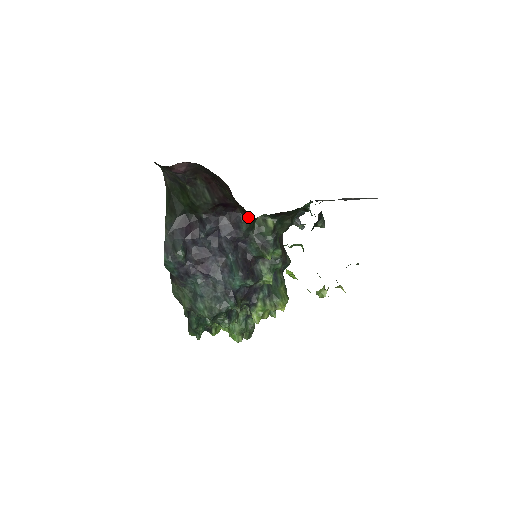
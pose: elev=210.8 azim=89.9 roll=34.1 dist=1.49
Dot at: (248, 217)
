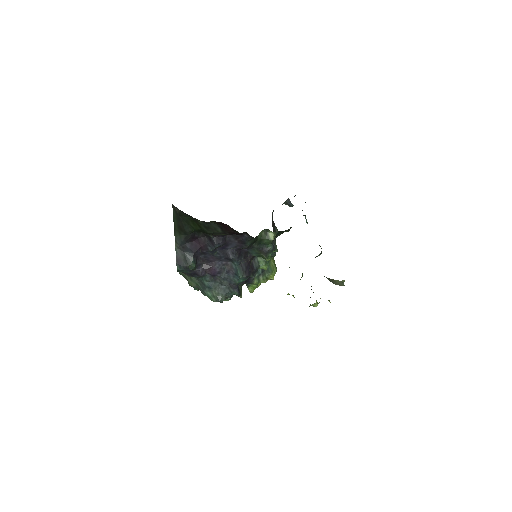
Dot at: (253, 238)
